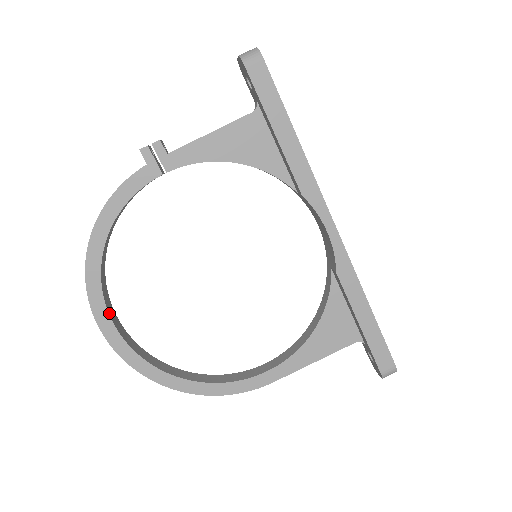
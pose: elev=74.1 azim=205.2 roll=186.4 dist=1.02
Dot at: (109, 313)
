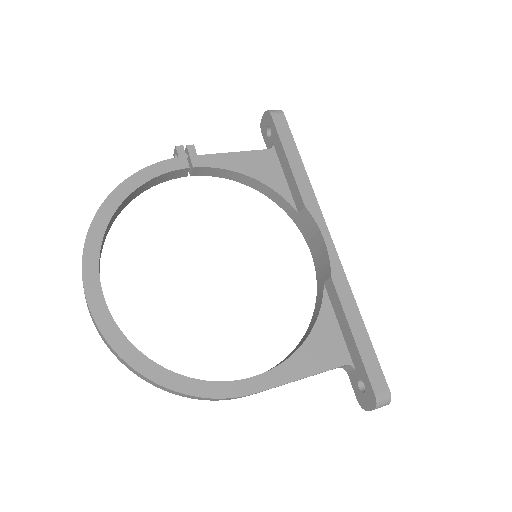
Dot at: occluded
